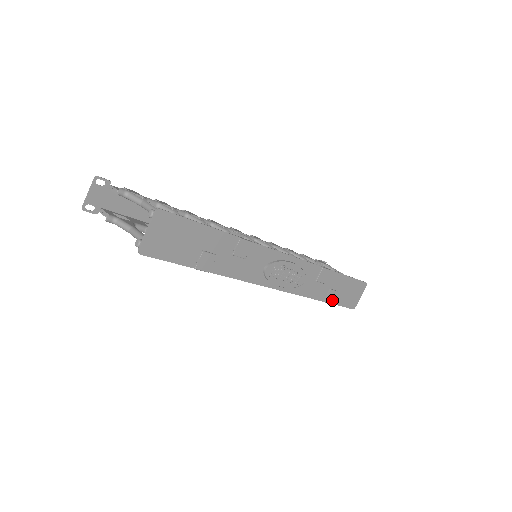
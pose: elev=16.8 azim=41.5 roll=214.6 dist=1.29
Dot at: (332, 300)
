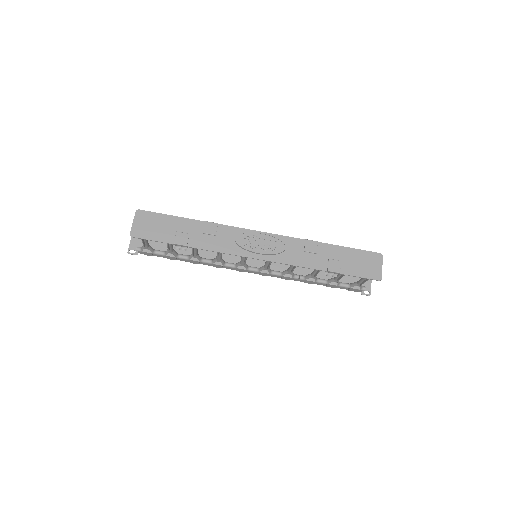
Dot at: (338, 269)
